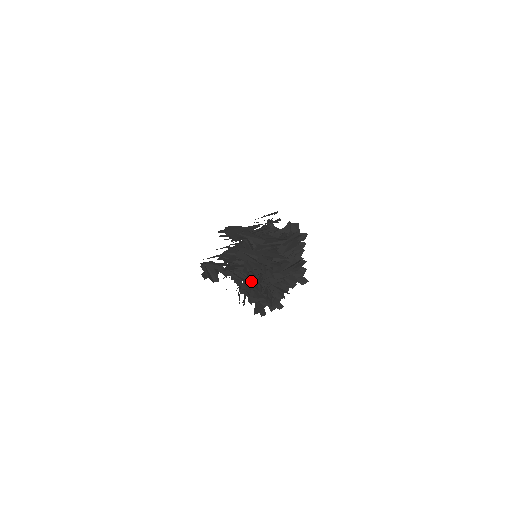
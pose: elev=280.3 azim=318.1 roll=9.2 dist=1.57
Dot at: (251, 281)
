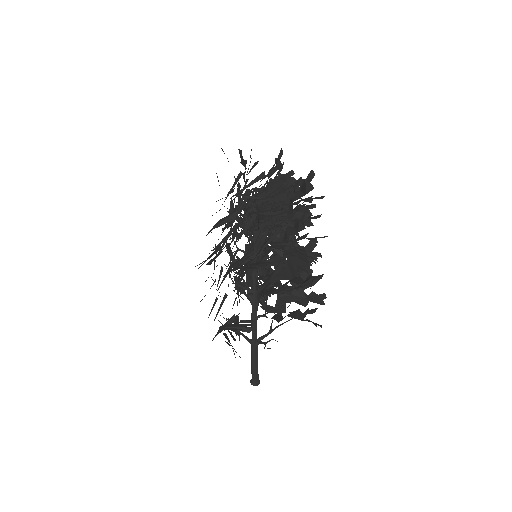
Dot at: occluded
